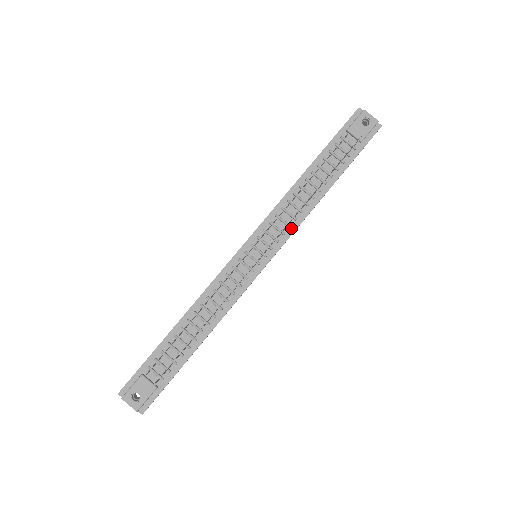
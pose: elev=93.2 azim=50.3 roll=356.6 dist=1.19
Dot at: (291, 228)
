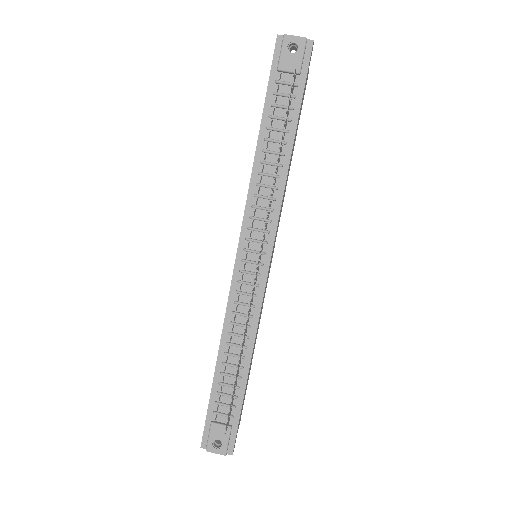
Dot at: (275, 211)
